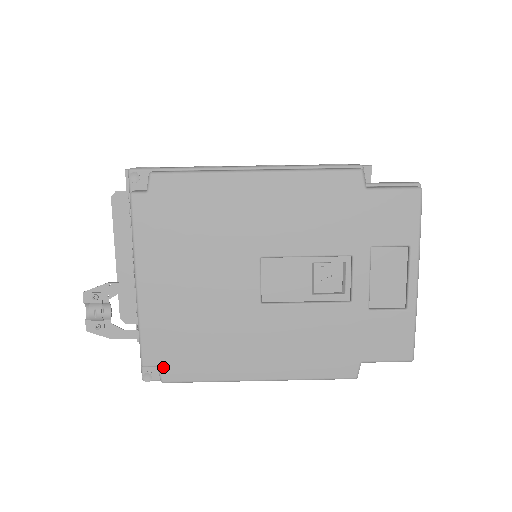
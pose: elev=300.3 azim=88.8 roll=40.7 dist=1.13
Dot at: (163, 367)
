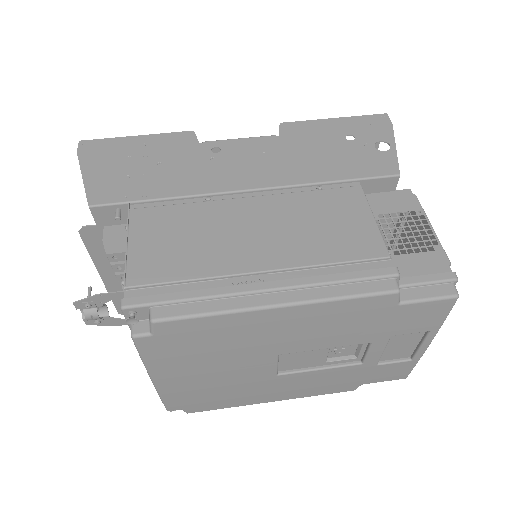
Dot at: (187, 409)
